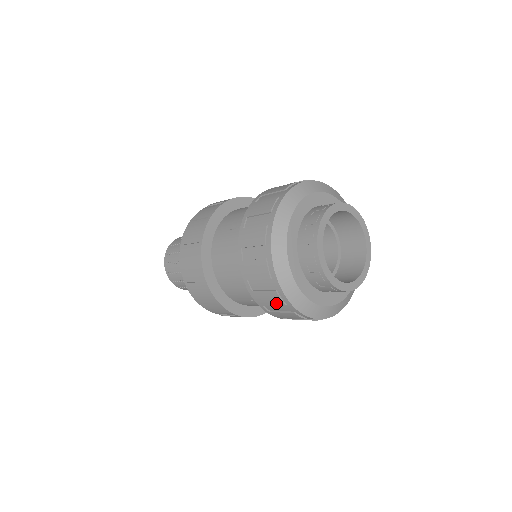
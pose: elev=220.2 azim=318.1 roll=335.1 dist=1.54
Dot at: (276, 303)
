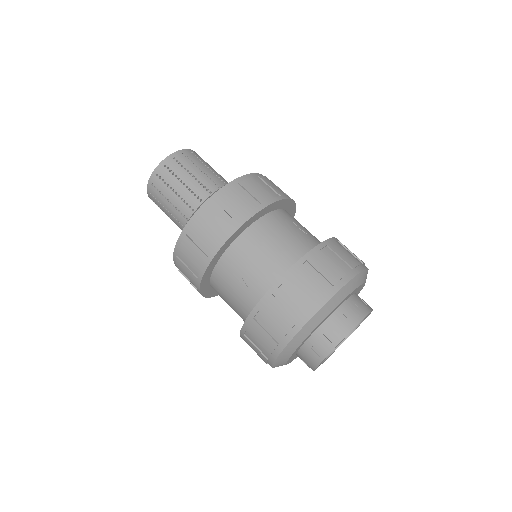
Dot at: occluded
